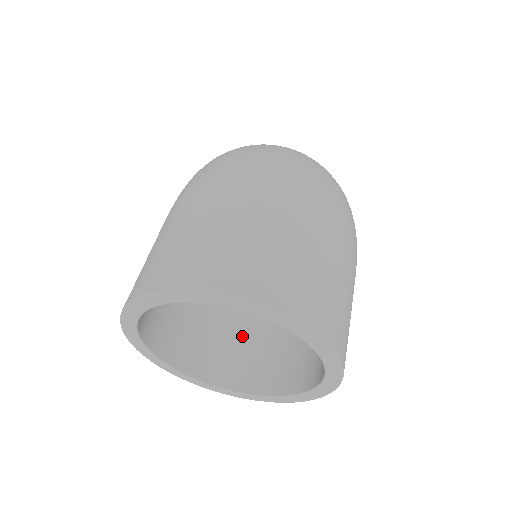
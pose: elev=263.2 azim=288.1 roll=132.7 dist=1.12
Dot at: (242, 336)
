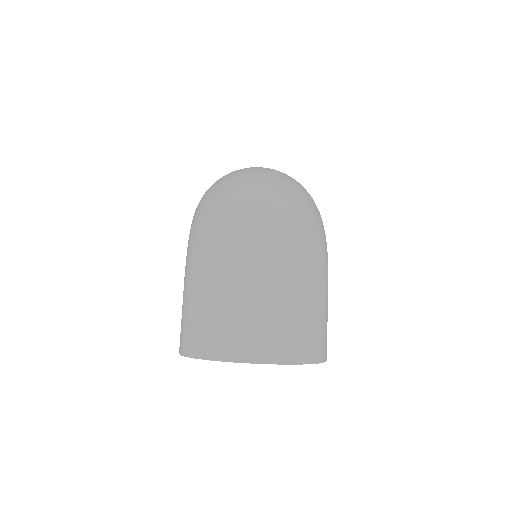
Dot at: occluded
